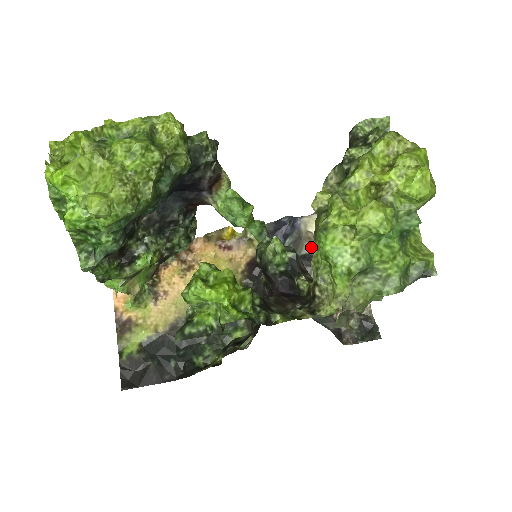
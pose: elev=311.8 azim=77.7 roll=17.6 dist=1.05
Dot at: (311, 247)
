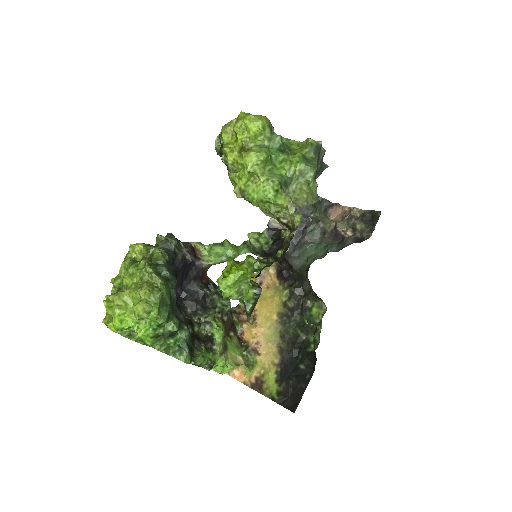
Dot at: occluded
